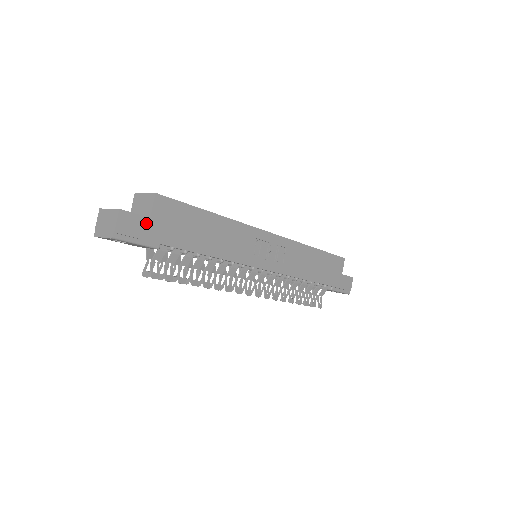
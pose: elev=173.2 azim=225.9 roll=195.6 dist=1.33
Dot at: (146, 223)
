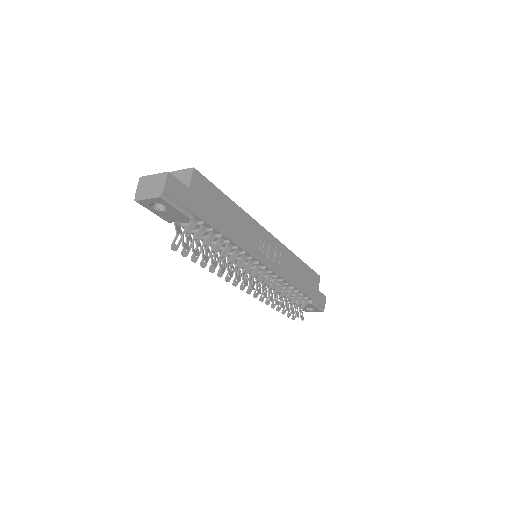
Dot at: (186, 192)
